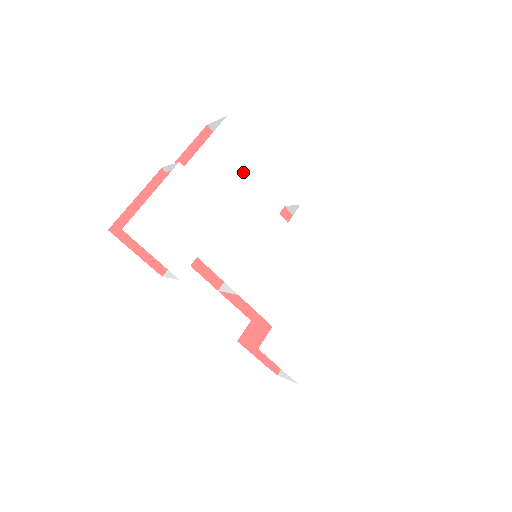
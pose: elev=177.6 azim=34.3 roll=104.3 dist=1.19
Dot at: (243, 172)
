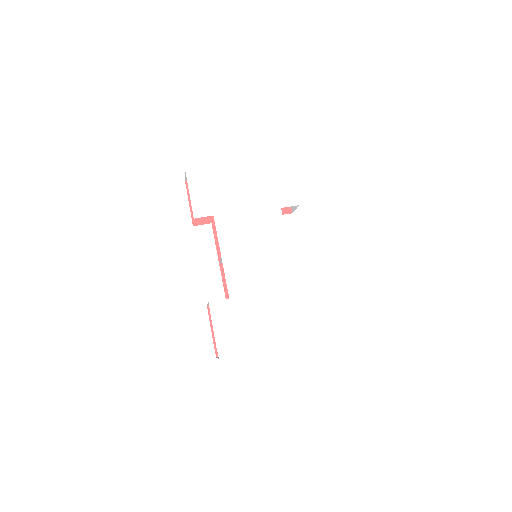
Dot at: (278, 195)
